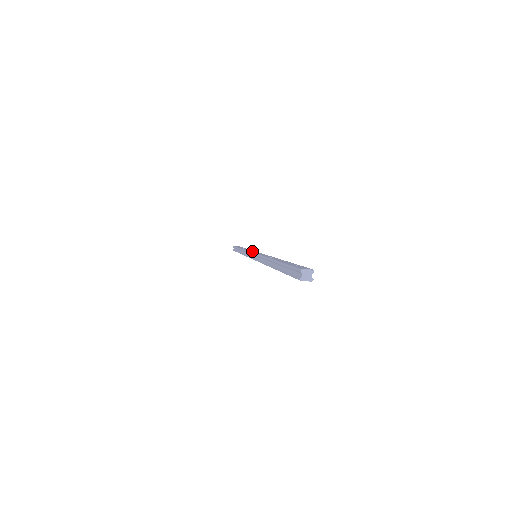
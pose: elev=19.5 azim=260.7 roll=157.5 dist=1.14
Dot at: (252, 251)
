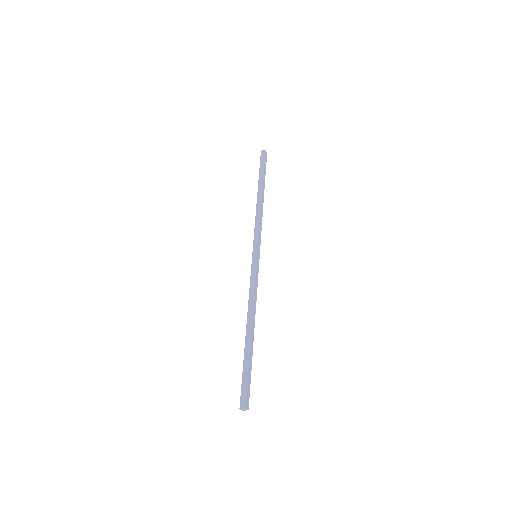
Dot at: (255, 240)
